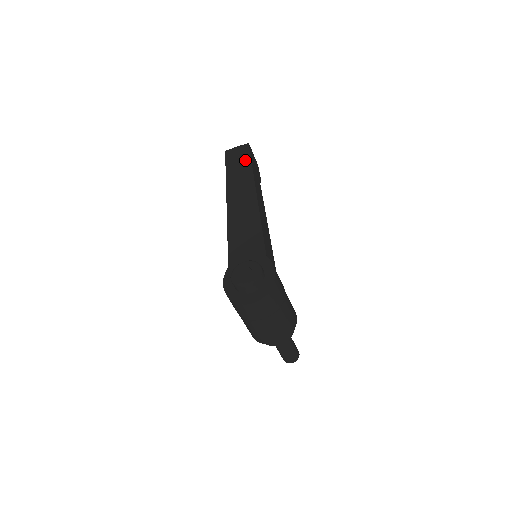
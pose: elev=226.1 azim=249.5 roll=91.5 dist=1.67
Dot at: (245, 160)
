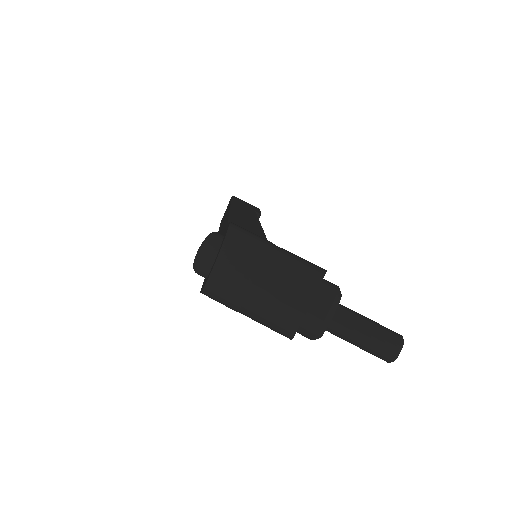
Dot at: (228, 205)
